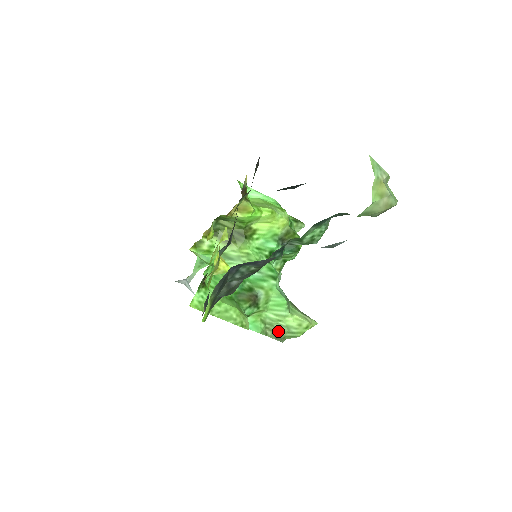
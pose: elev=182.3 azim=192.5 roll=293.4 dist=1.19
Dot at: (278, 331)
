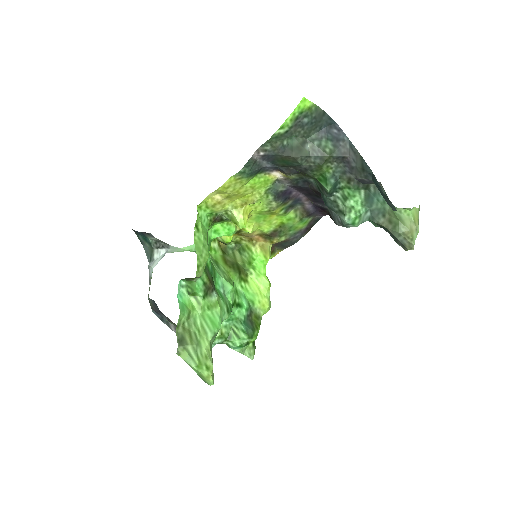
Dot at: (188, 337)
